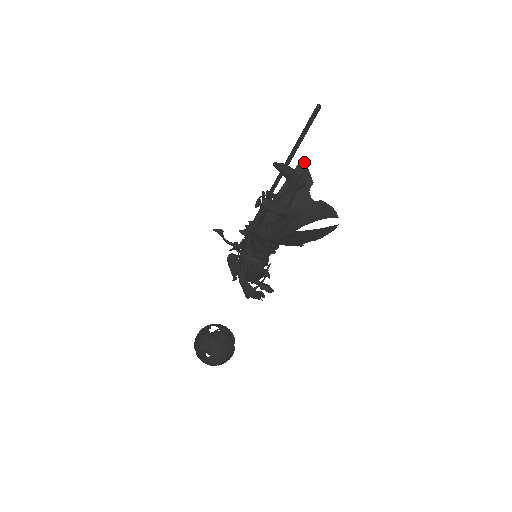
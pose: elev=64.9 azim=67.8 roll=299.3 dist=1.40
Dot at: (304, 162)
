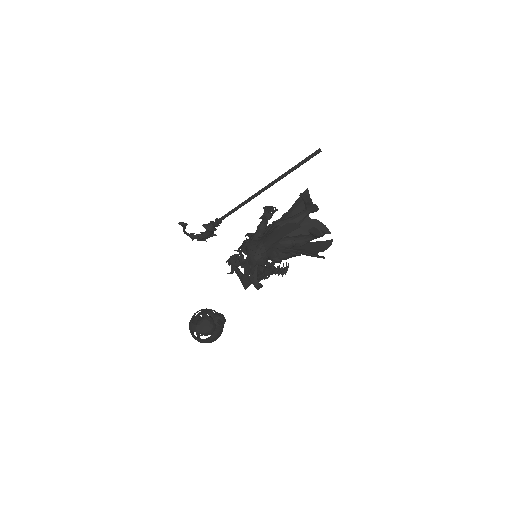
Dot at: (308, 191)
